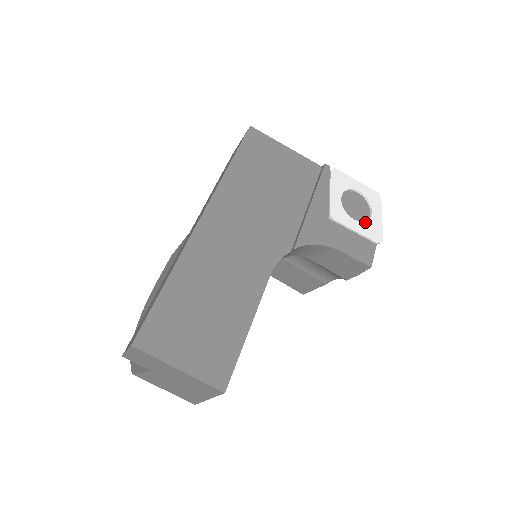
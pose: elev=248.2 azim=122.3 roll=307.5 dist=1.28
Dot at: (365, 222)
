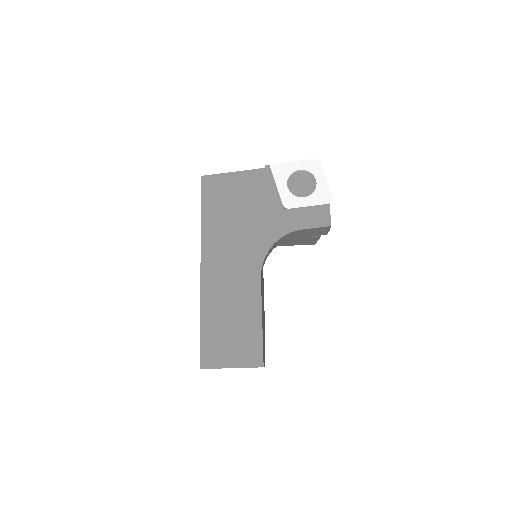
Dot at: (313, 193)
